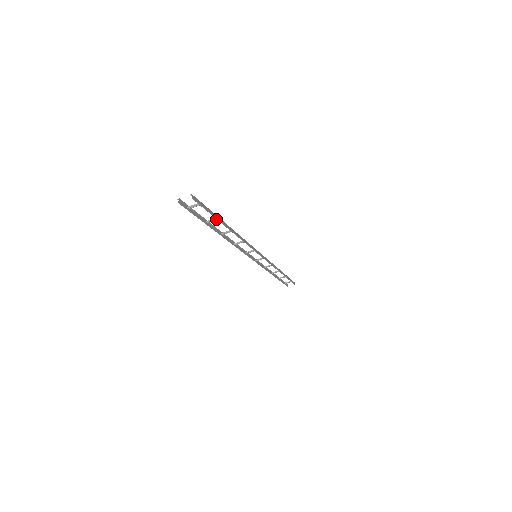
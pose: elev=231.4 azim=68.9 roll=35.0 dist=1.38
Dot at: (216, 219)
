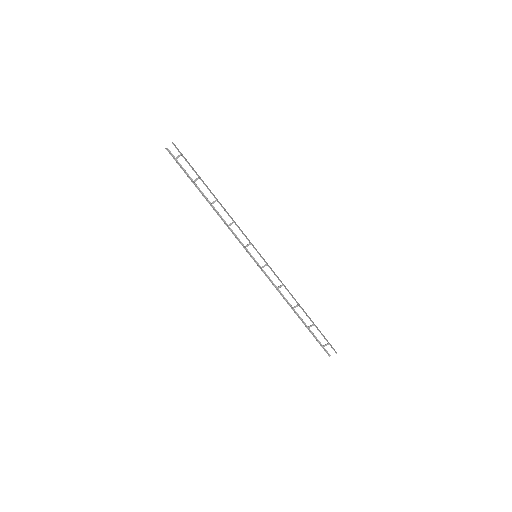
Dot at: (198, 178)
